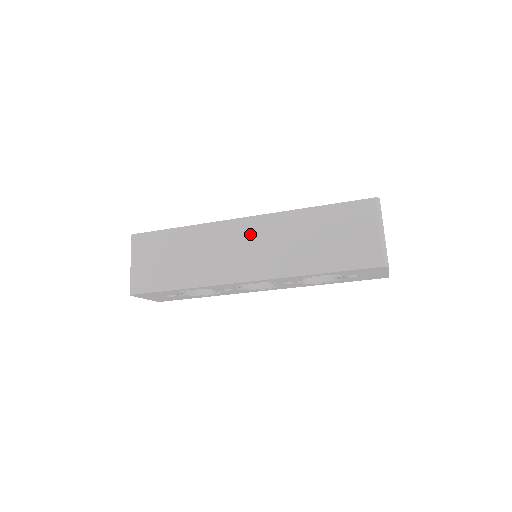
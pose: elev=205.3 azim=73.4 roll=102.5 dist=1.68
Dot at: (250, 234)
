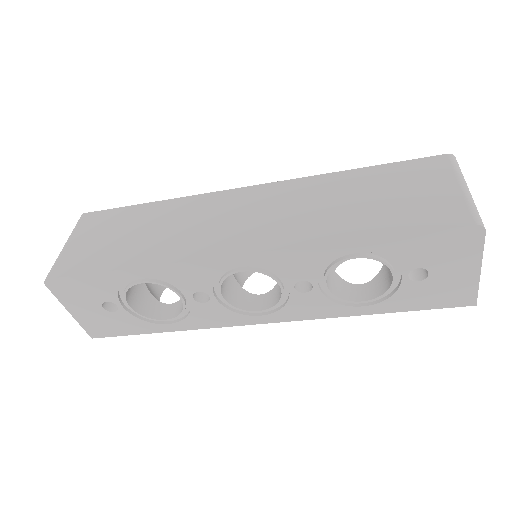
Dot at: (252, 202)
